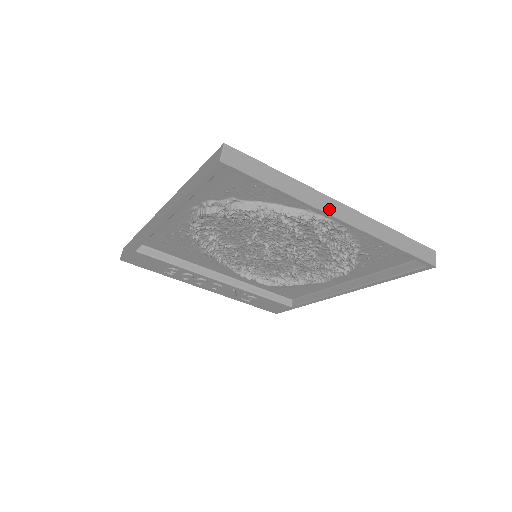
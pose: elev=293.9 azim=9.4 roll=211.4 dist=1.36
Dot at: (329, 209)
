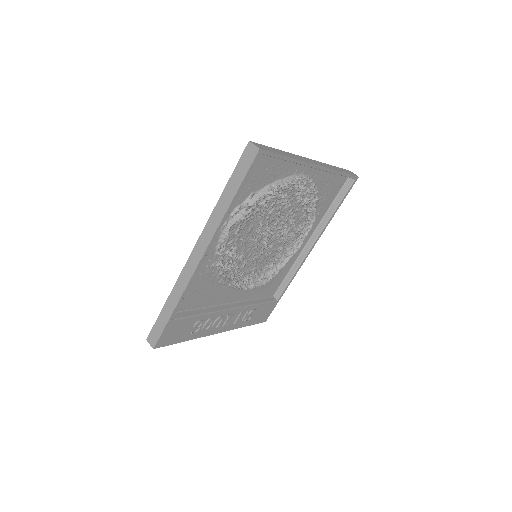
Dot at: (309, 161)
